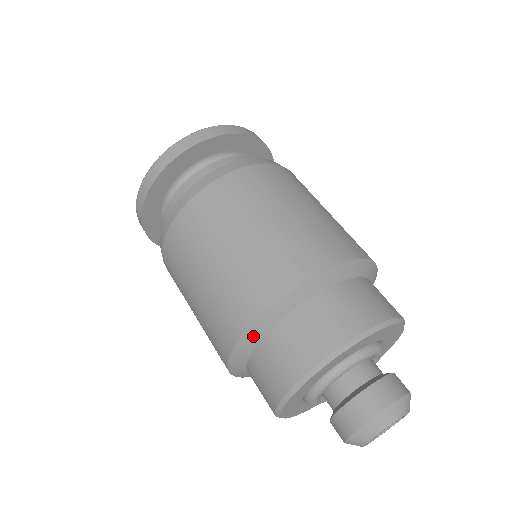
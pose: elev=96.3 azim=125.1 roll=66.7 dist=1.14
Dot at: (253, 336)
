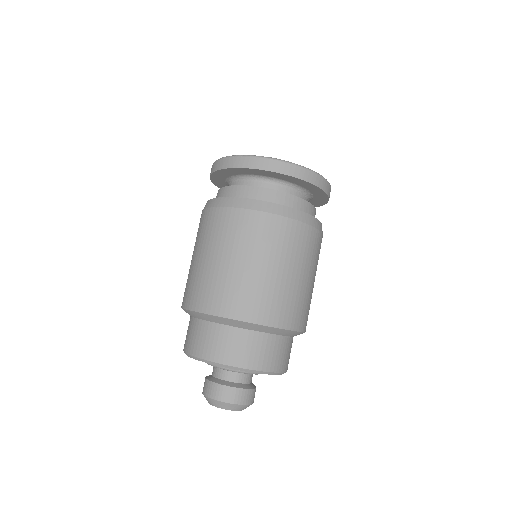
Dot at: (206, 317)
